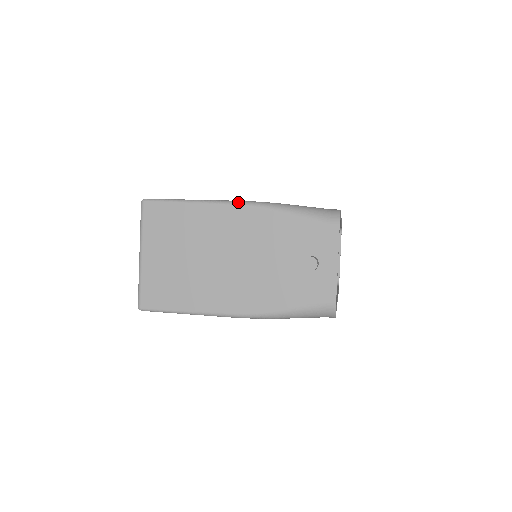
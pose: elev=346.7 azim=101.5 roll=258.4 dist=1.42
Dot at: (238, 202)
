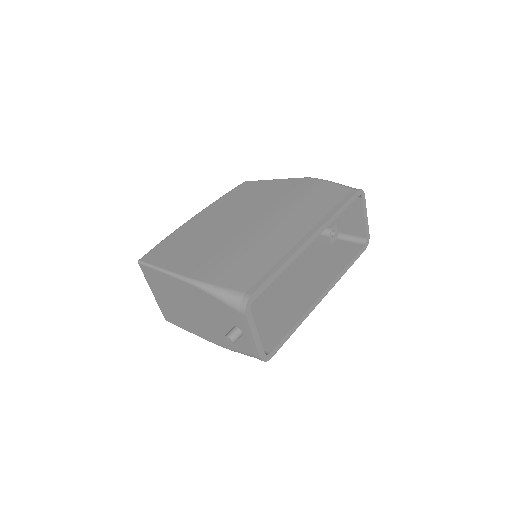
Dot at: (184, 279)
